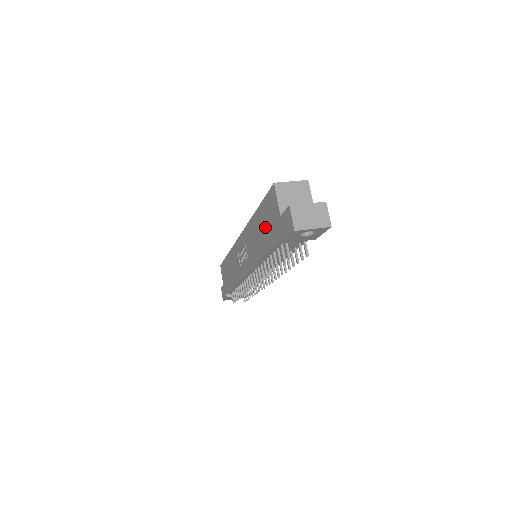
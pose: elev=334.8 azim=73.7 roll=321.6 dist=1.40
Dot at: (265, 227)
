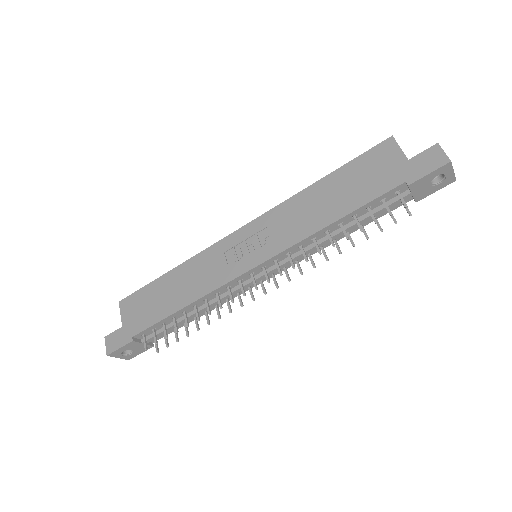
Dot at: (353, 186)
